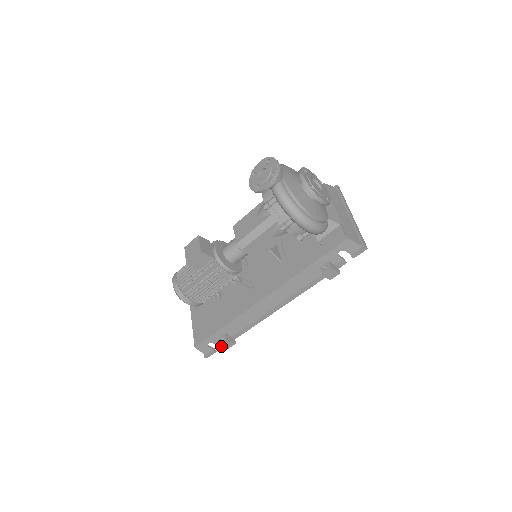
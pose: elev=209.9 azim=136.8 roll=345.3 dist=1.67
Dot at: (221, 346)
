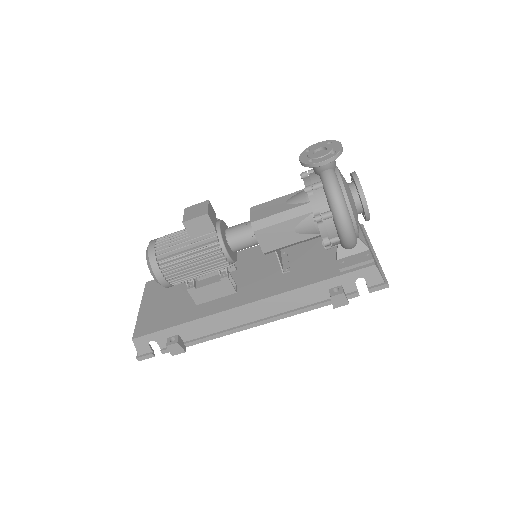
Dot at: (165, 350)
